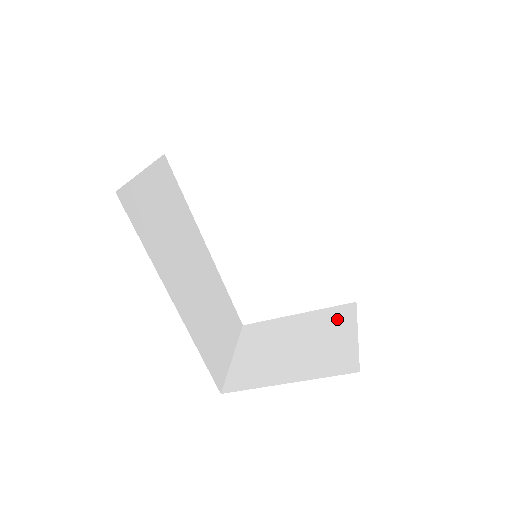
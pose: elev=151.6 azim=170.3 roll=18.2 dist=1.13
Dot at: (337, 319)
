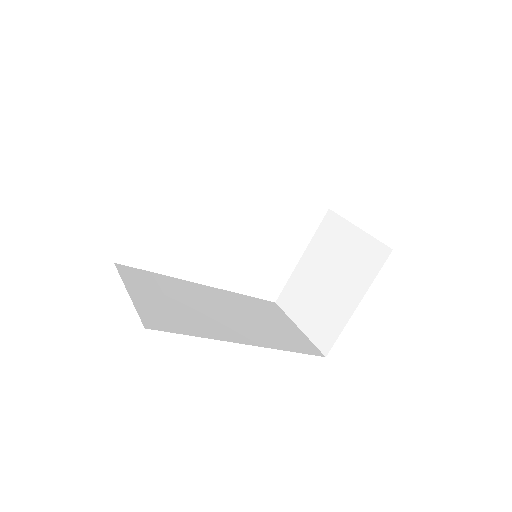
Dot at: (332, 233)
